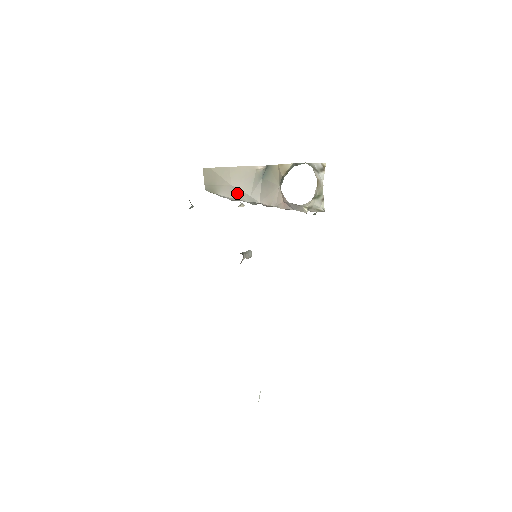
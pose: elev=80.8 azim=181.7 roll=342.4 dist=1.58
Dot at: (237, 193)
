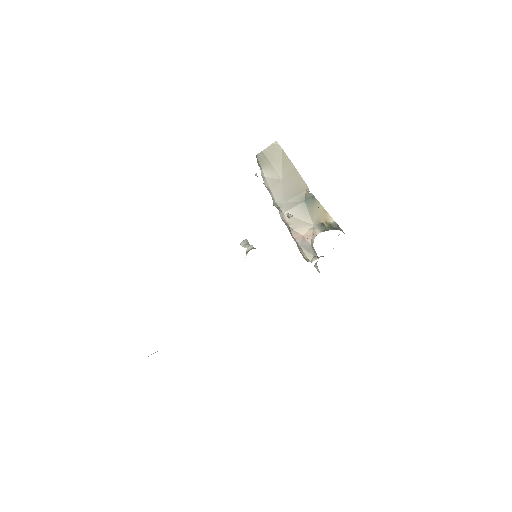
Dot at: (278, 189)
